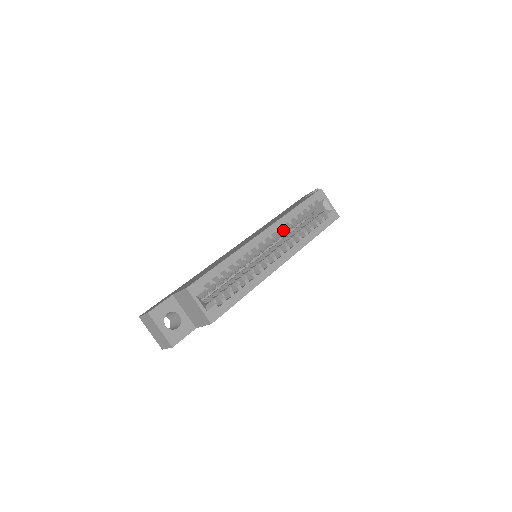
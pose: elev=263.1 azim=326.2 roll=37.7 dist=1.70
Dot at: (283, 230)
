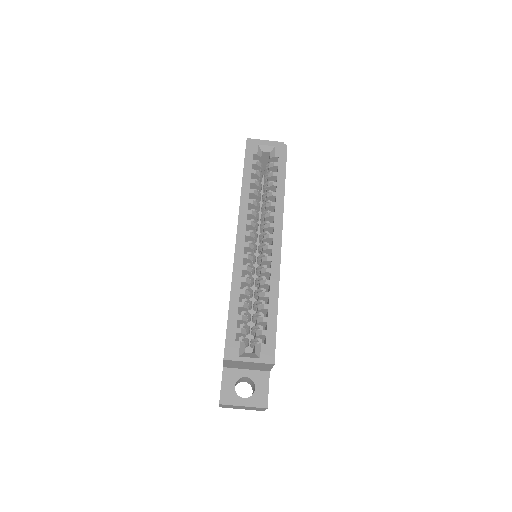
Dot at: (252, 215)
